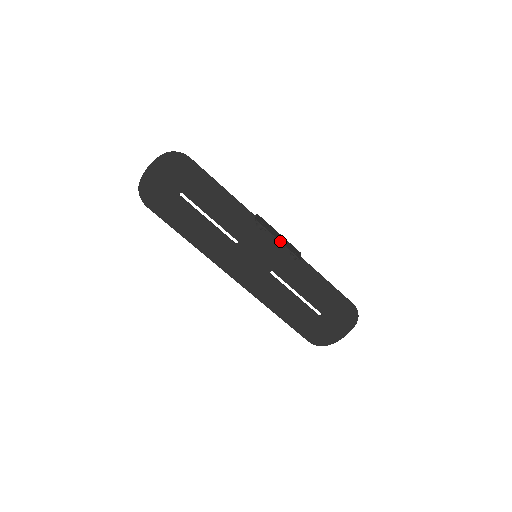
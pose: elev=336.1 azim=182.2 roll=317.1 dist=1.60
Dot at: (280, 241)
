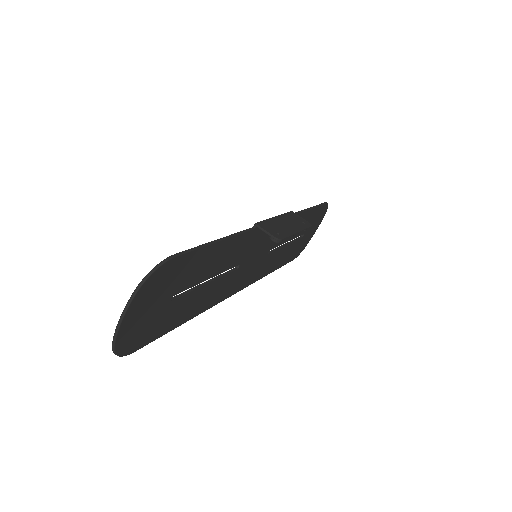
Dot at: (298, 231)
